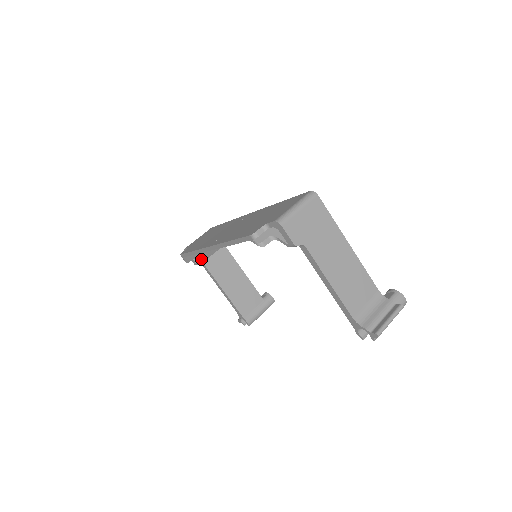
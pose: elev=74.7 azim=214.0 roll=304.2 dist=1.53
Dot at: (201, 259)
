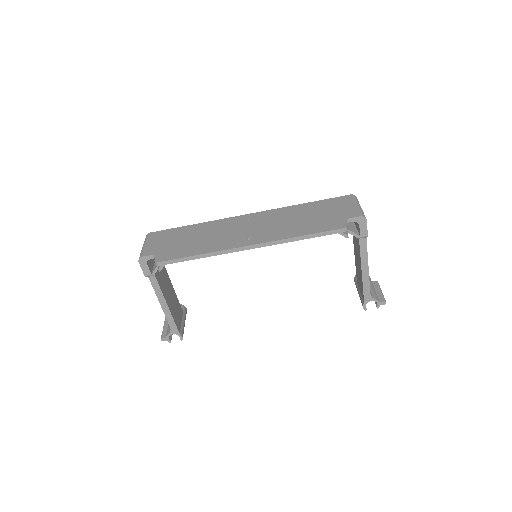
Dot at: occluded
